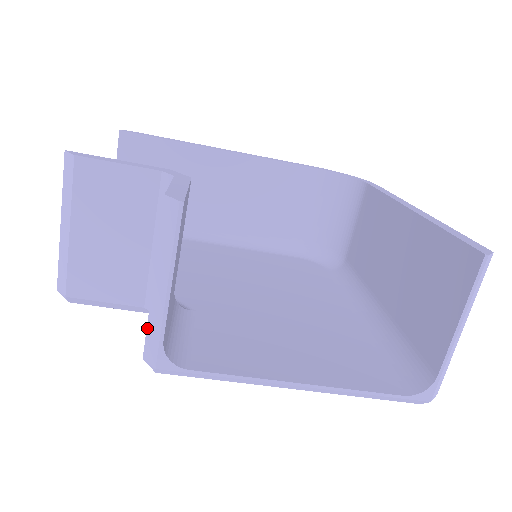
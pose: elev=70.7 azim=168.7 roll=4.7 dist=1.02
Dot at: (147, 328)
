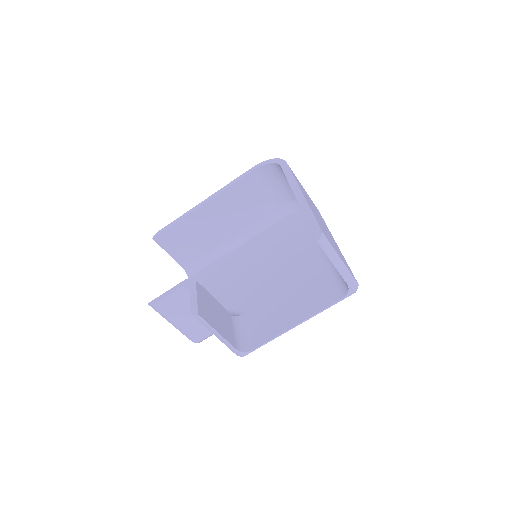
Dot at: (228, 347)
